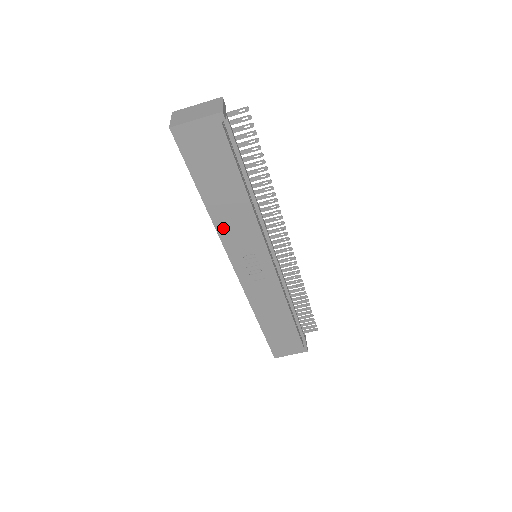
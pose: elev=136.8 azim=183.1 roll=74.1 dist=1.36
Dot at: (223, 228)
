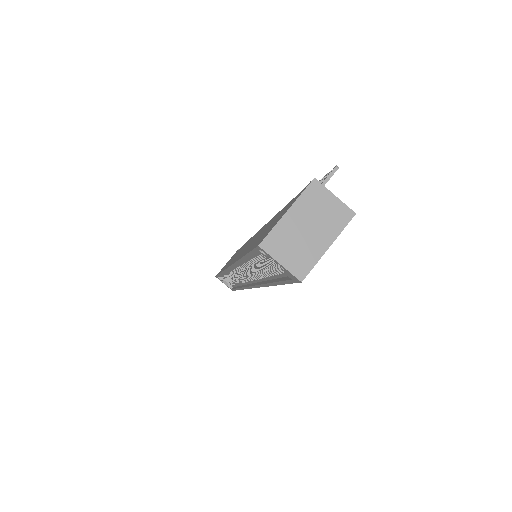
Dot at: occluded
